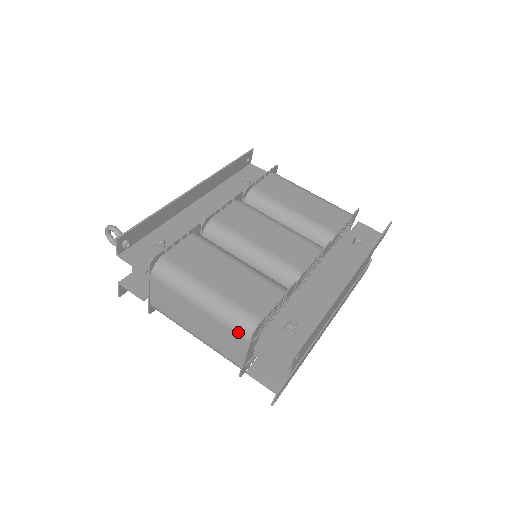
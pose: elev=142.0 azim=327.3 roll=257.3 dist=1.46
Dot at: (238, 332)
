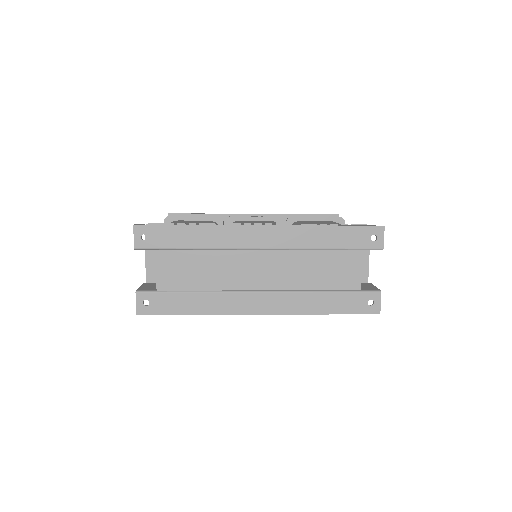
Dot at: occluded
